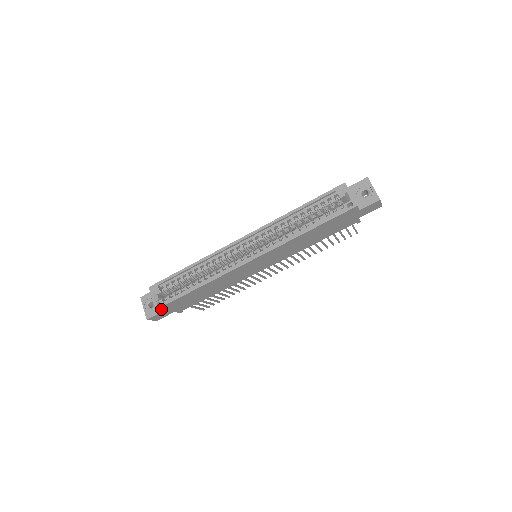
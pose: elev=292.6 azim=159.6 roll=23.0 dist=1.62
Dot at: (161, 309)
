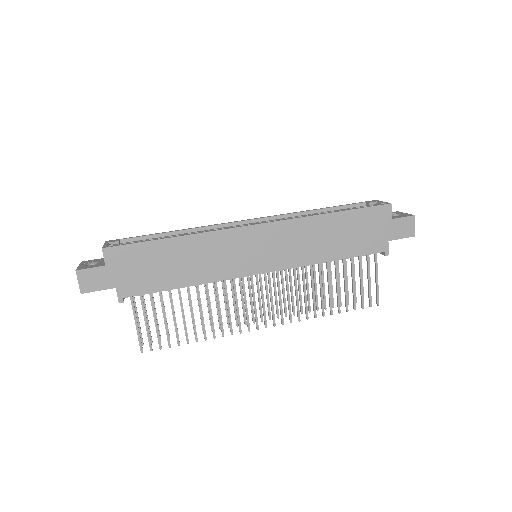
Dot at: (108, 255)
